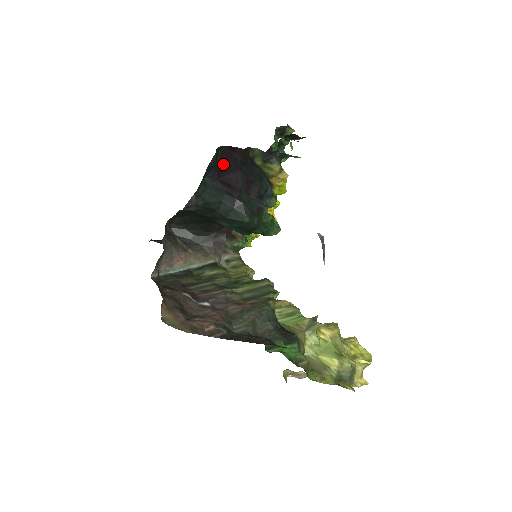
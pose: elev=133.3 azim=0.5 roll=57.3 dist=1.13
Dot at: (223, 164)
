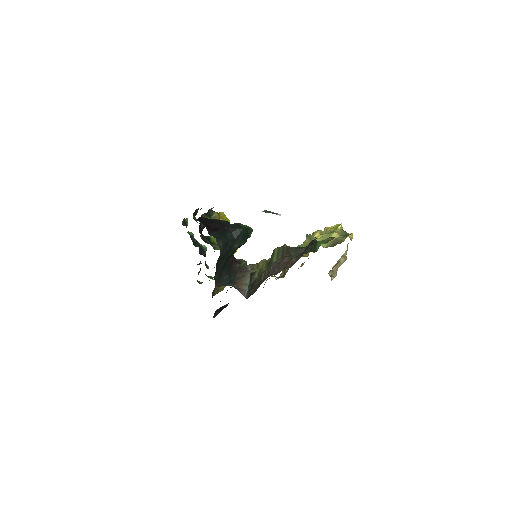
Dot at: (206, 225)
